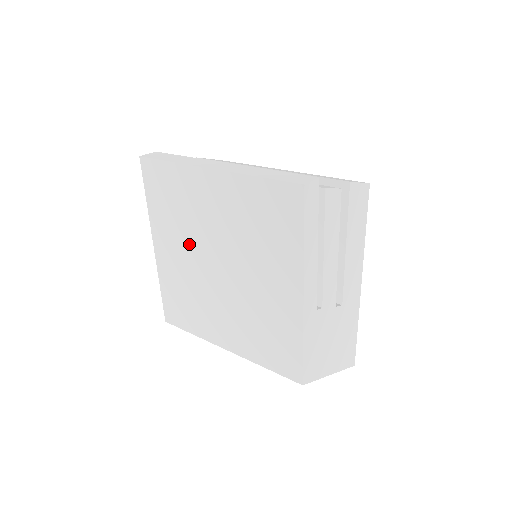
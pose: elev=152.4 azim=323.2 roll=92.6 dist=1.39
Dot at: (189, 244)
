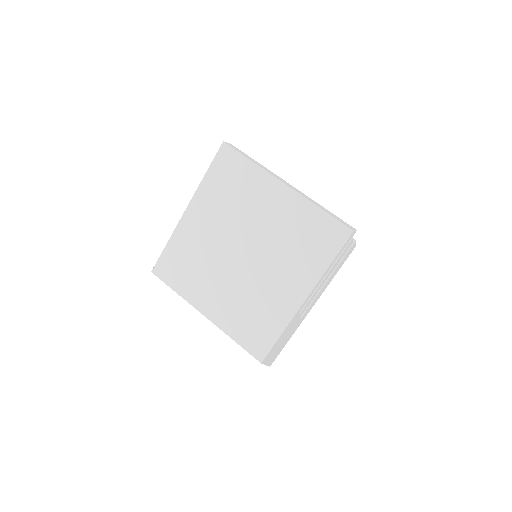
Dot at: (225, 224)
